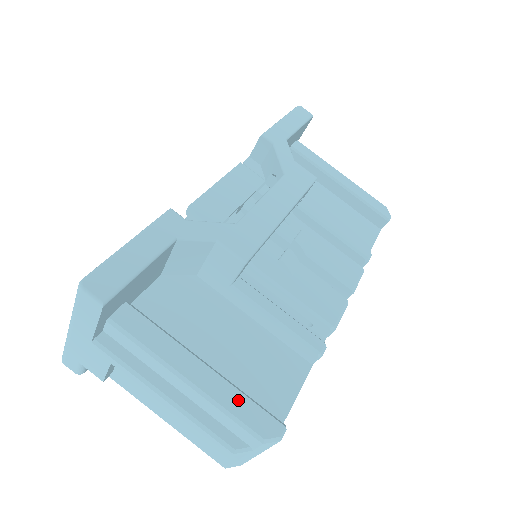
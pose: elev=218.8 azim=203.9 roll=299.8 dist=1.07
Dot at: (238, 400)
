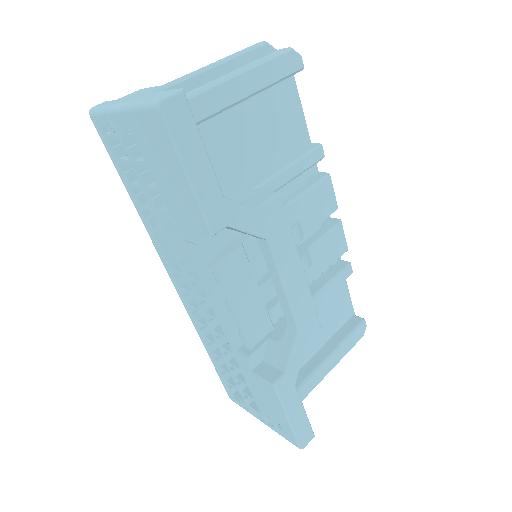
Dot at: (348, 344)
